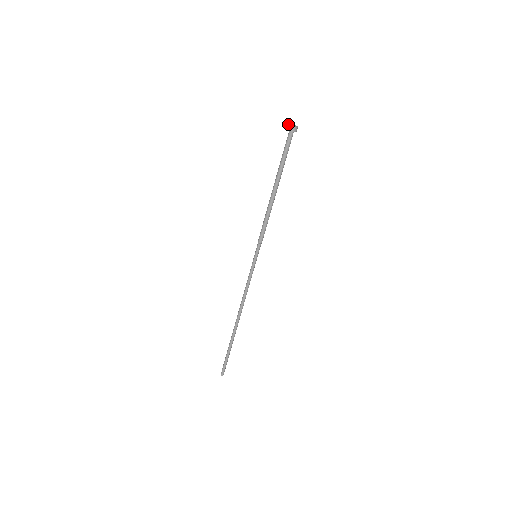
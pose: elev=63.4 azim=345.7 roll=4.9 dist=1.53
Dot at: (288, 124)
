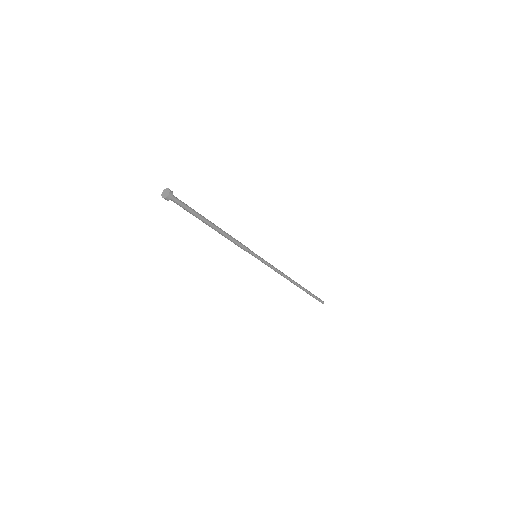
Dot at: occluded
